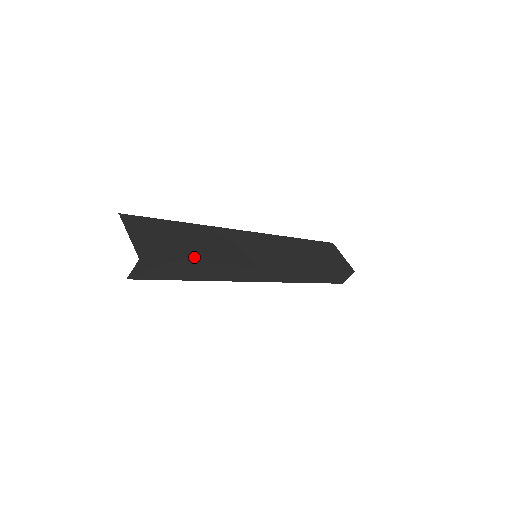
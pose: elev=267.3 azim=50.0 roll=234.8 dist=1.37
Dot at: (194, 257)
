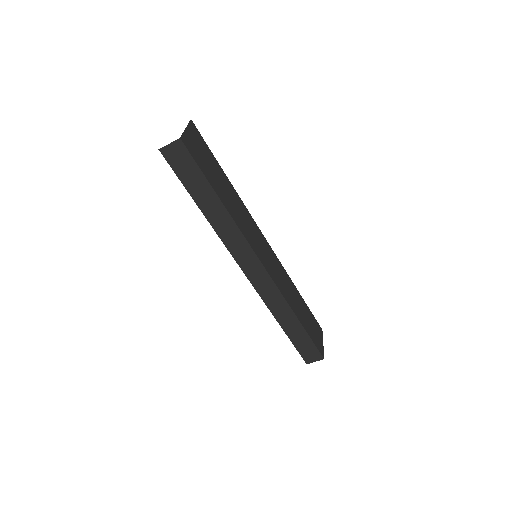
Dot at: (215, 186)
